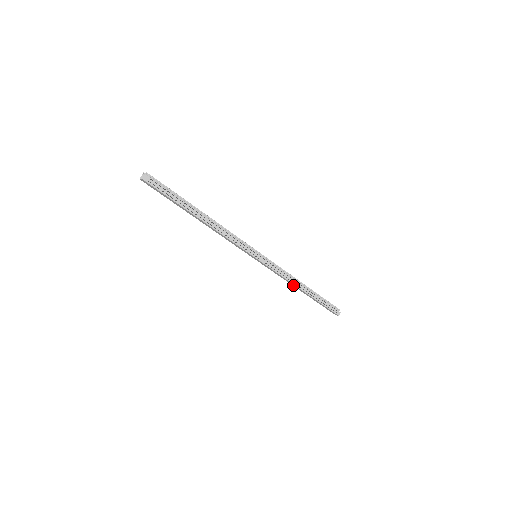
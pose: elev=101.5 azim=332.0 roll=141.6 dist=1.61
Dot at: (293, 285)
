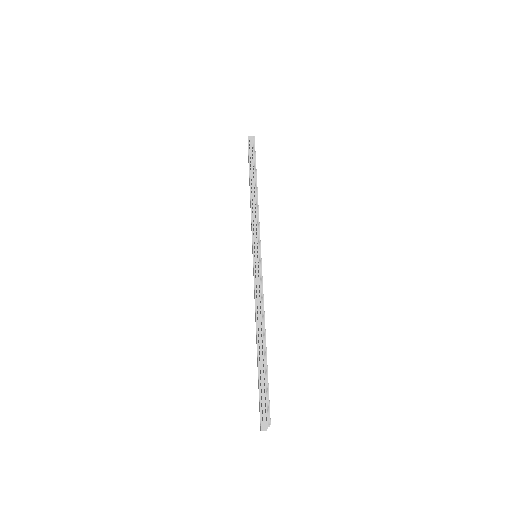
Dot at: occluded
